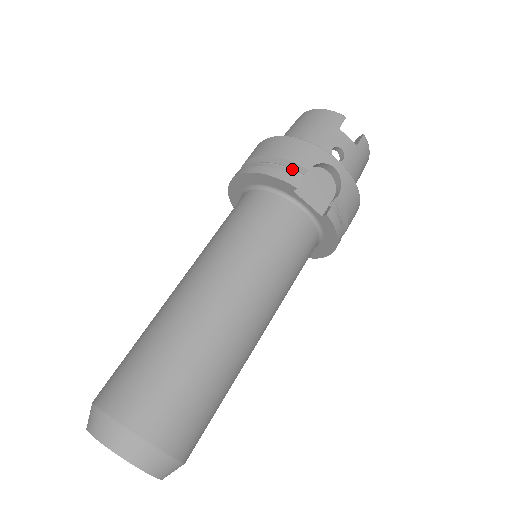
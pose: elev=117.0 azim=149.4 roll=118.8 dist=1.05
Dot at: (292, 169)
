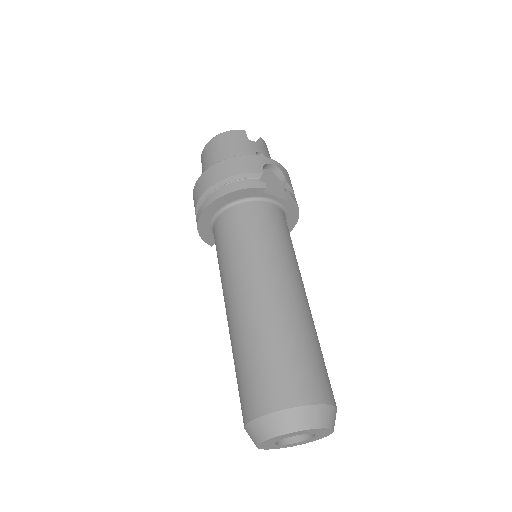
Dot at: (249, 178)
